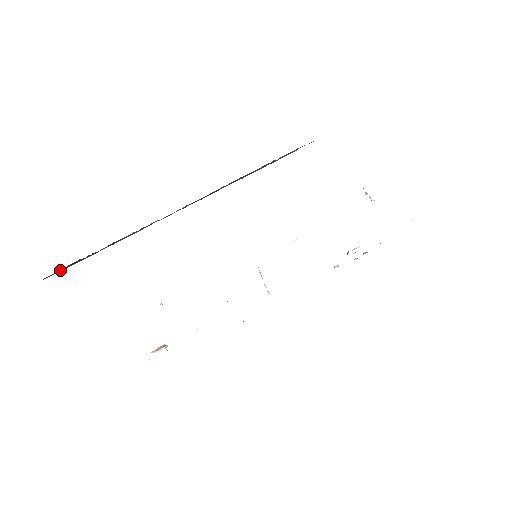
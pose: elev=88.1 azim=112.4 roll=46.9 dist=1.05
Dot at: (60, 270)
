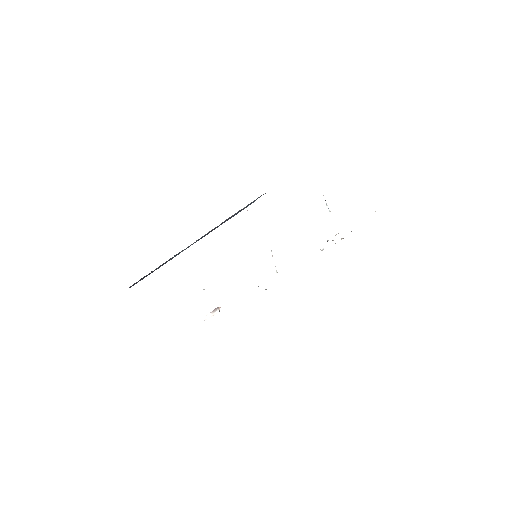
Dot at: (136, 282)
